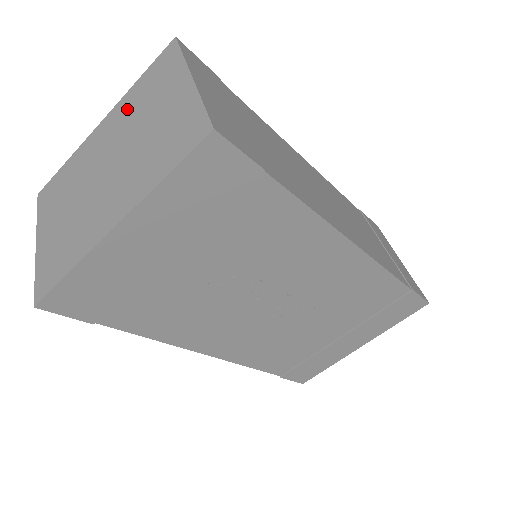
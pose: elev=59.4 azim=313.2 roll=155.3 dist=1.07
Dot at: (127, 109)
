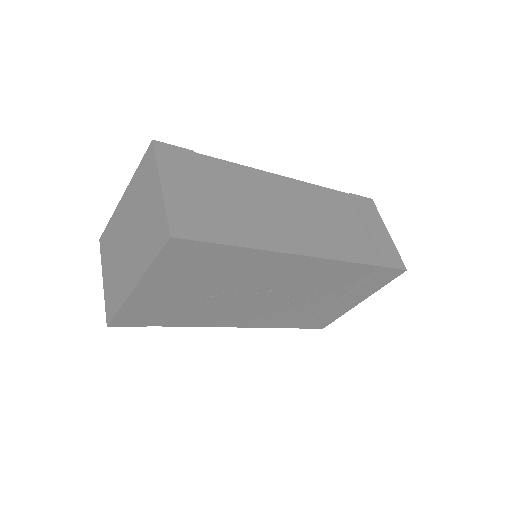
Dot at: (134, 192)
